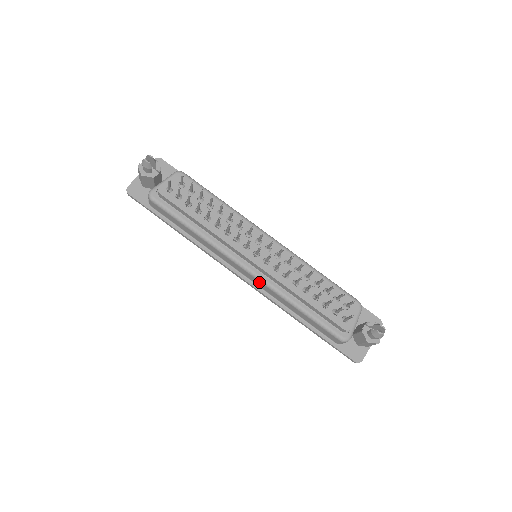
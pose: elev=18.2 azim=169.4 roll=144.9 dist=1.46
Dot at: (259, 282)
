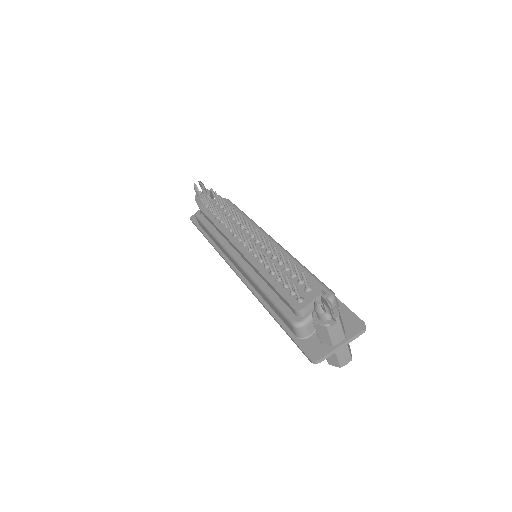
Dot at: (242, 271)
